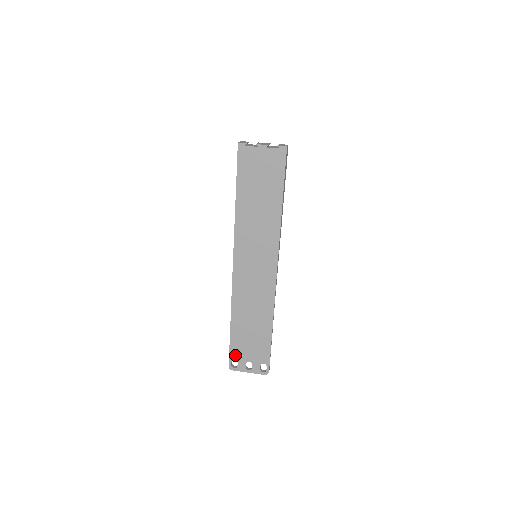
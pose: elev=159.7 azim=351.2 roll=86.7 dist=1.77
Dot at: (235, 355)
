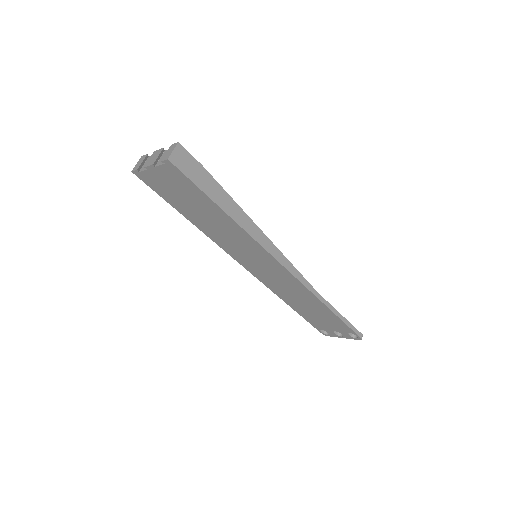
Dot at: (318, 327)
